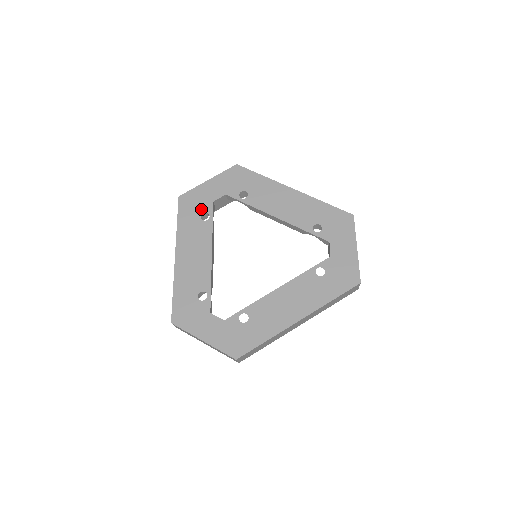
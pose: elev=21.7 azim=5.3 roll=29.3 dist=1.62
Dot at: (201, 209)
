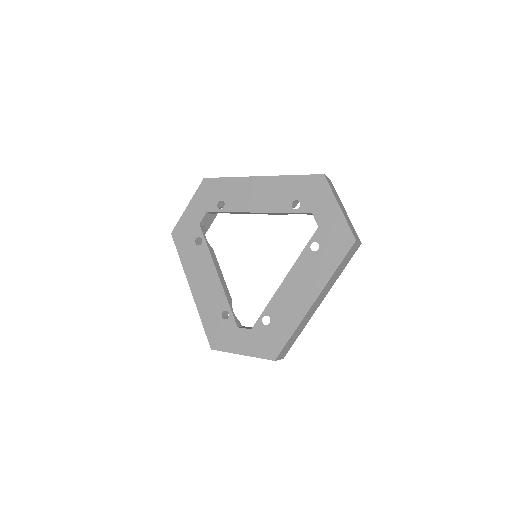
Dot at: (193, 236)
